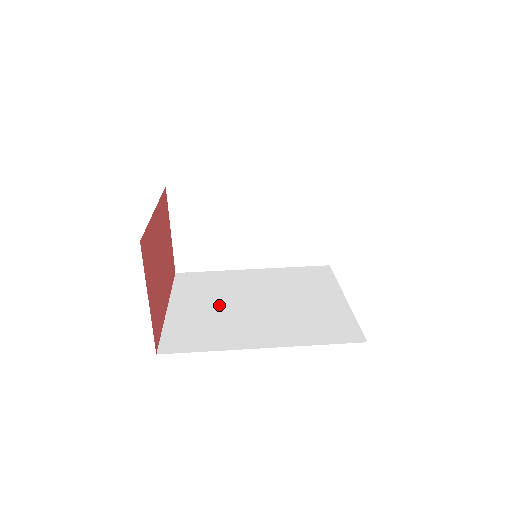
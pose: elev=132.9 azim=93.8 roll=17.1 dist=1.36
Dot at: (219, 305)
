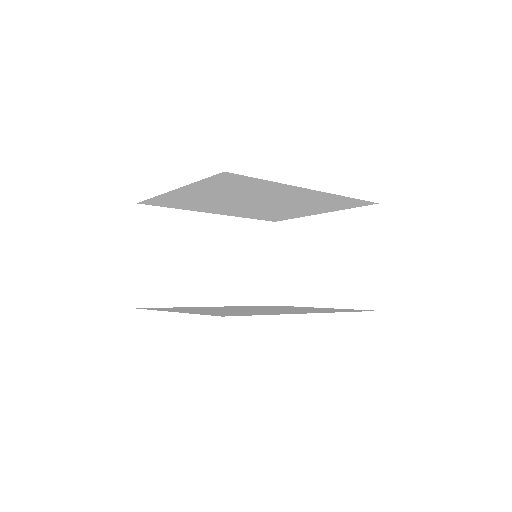
Dot at: (223, 310)
